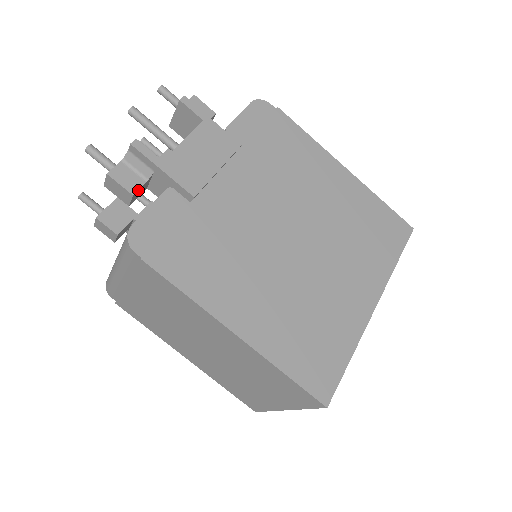
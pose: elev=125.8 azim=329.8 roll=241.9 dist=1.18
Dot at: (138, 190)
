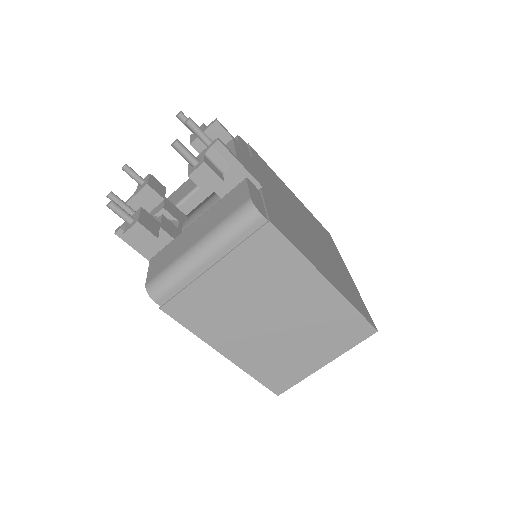
Dot at: (222, 179)
